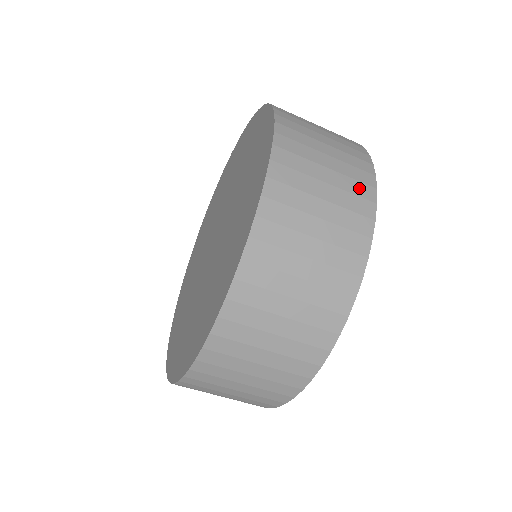
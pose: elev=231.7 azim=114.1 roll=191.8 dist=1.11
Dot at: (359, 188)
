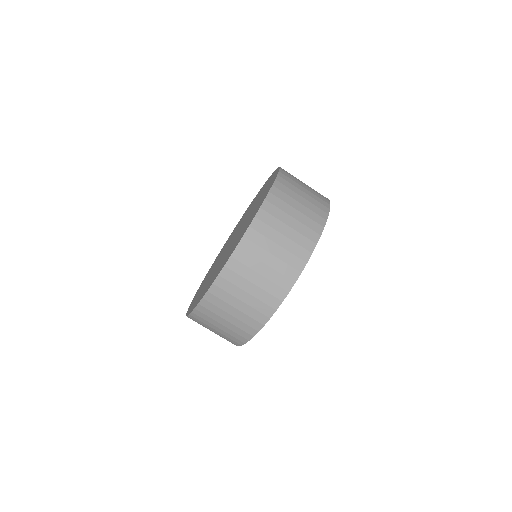
Dot at: occluded
